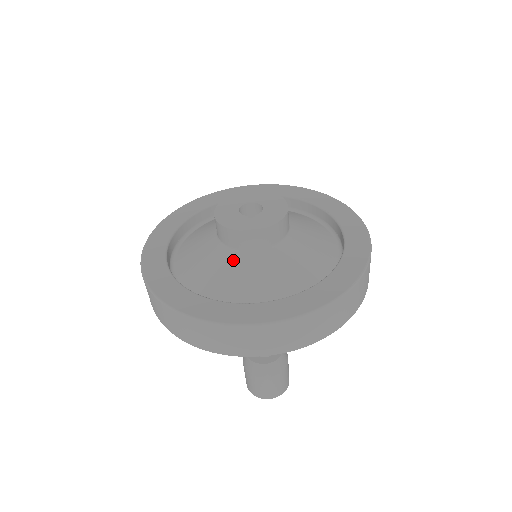
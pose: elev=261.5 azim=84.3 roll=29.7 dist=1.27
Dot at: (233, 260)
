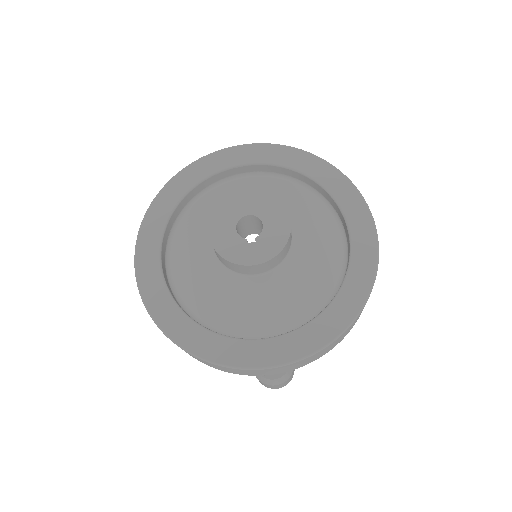
Dot at: (235, 284)
